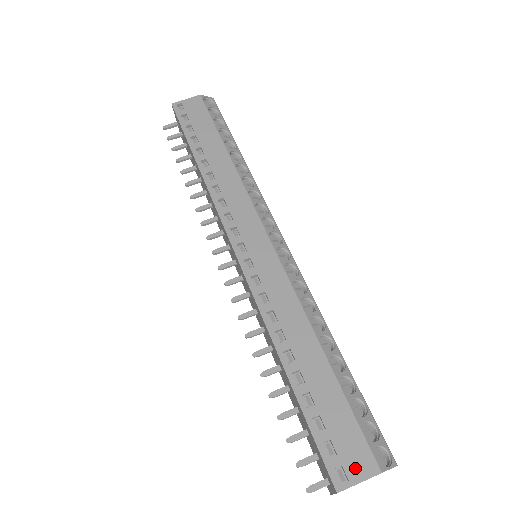
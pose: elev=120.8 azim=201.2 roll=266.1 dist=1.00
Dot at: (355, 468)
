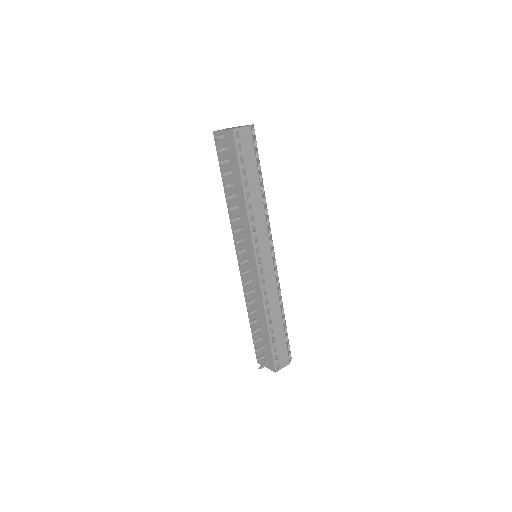
Dot at: (283, 363)
